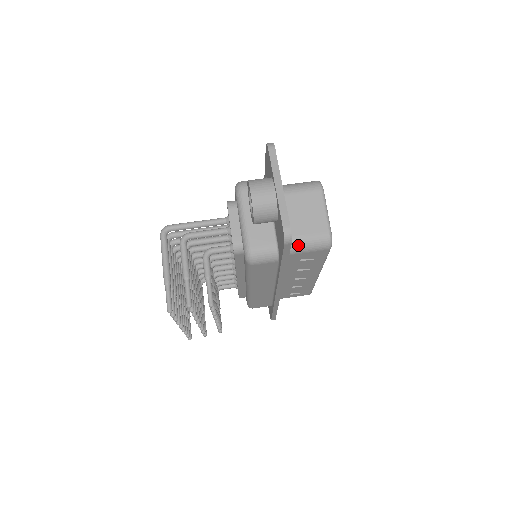
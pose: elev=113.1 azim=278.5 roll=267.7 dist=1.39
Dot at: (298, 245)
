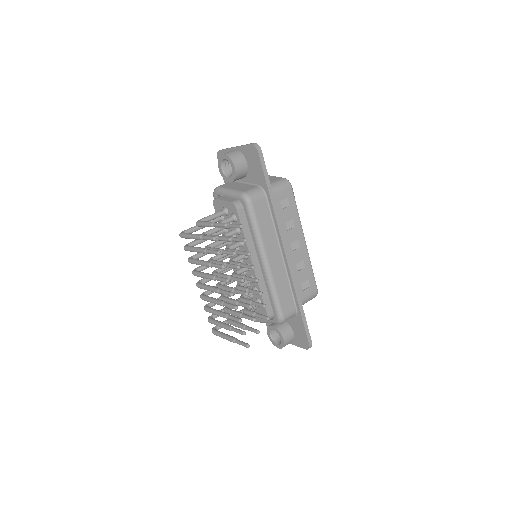
Dot at: (271, 187)
